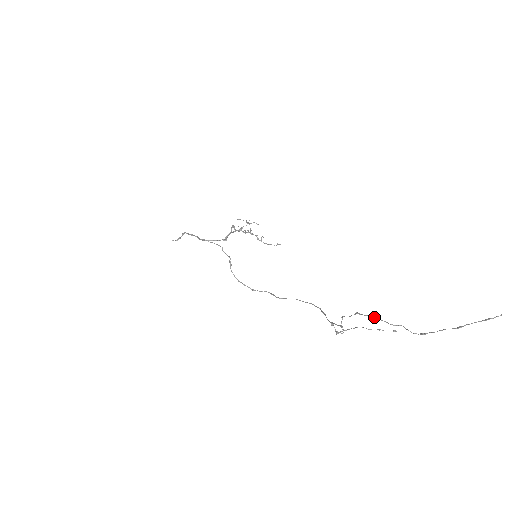
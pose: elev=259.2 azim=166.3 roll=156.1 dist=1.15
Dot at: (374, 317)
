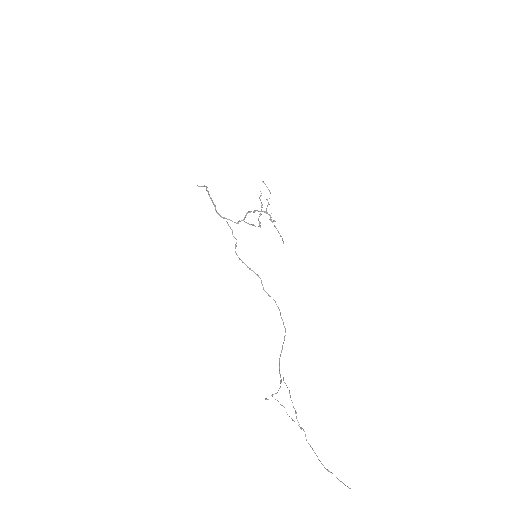
Dot at: (295, 410)
